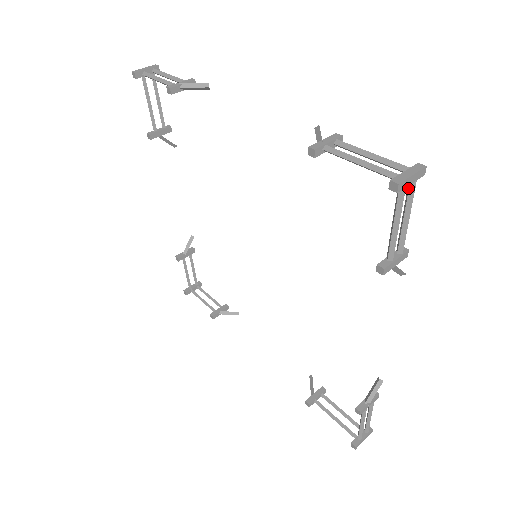
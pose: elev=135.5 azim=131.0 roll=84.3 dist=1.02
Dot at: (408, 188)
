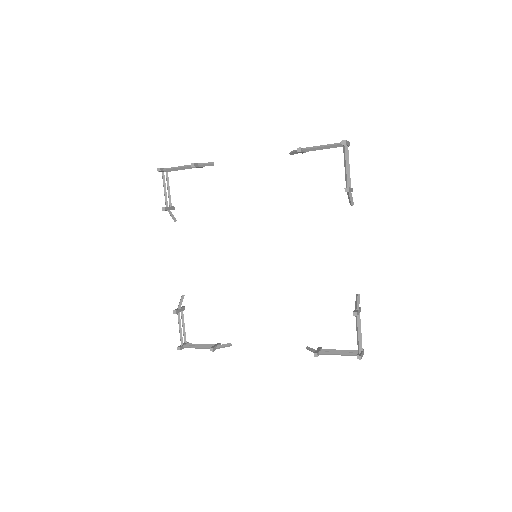
Dot at: occluded
